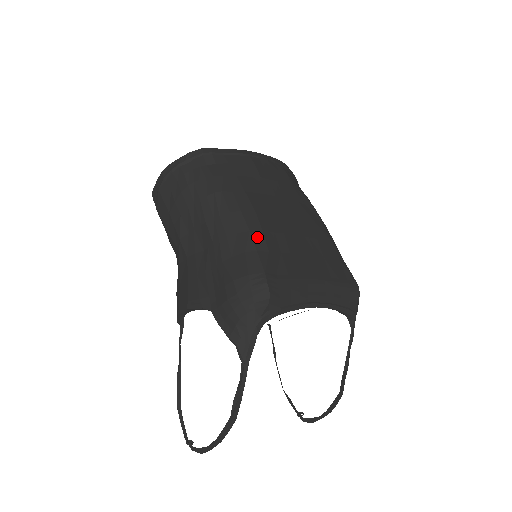
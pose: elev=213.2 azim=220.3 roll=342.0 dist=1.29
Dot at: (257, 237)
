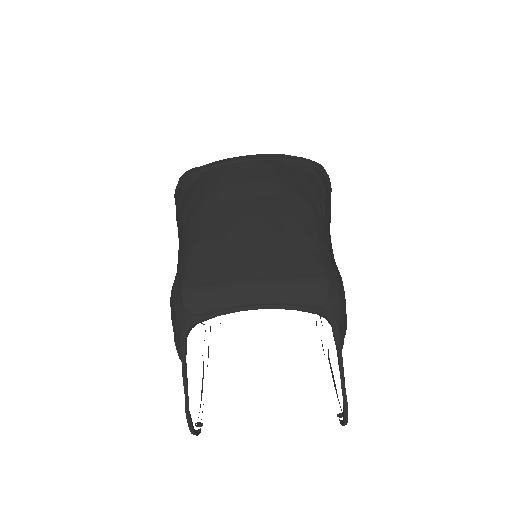
Dot at: (191, 249)
